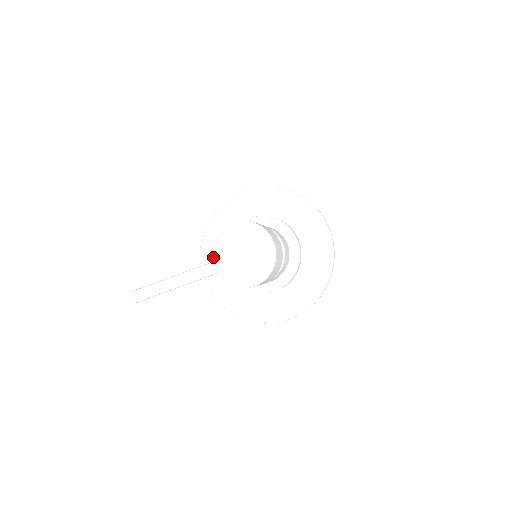
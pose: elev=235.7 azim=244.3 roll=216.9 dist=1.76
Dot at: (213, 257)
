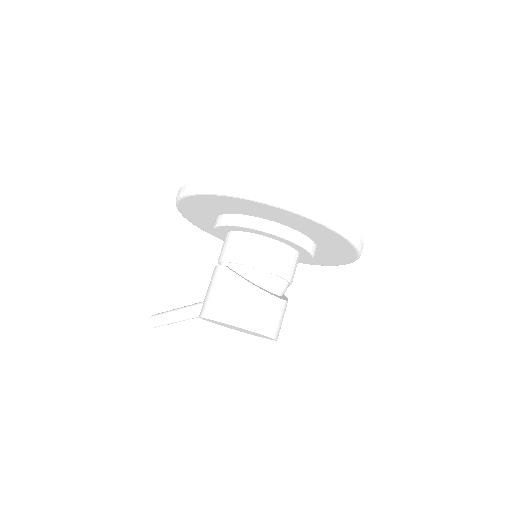
Dot at: occluded
